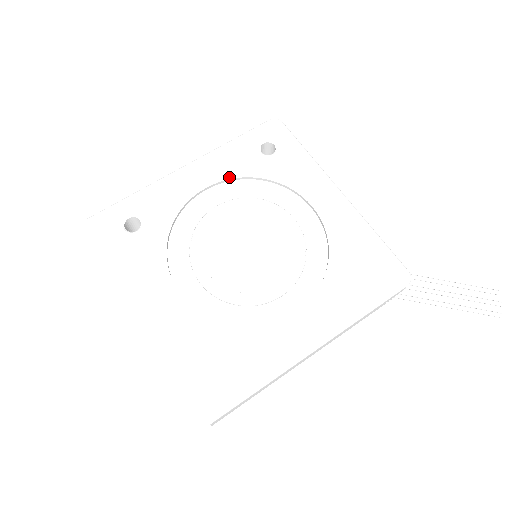
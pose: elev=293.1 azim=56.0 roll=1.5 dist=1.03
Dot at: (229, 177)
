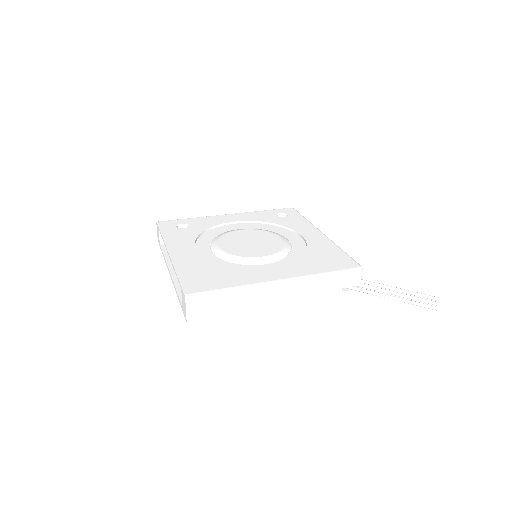
Dot at: (252, 220)
